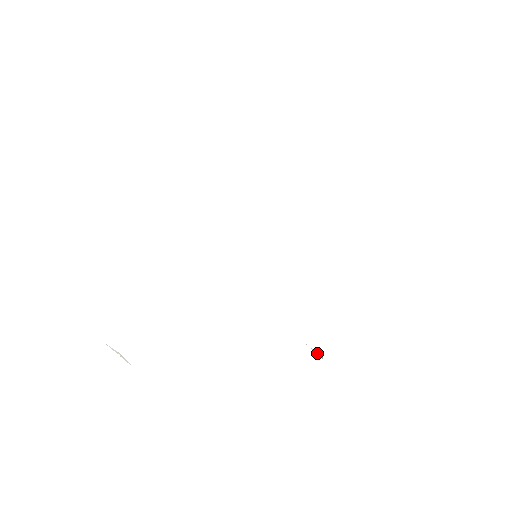
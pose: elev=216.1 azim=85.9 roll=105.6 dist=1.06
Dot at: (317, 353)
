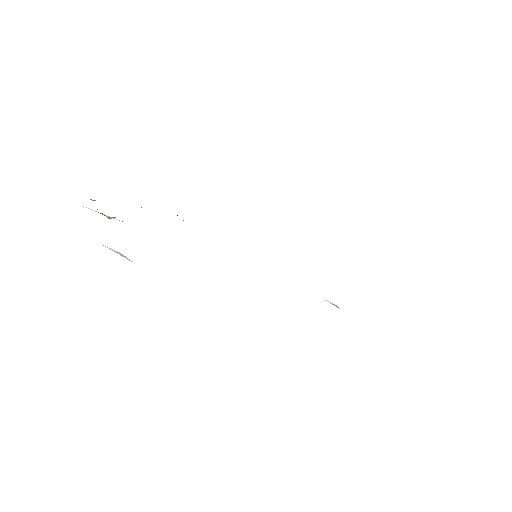
Dot at: (333, 304)
